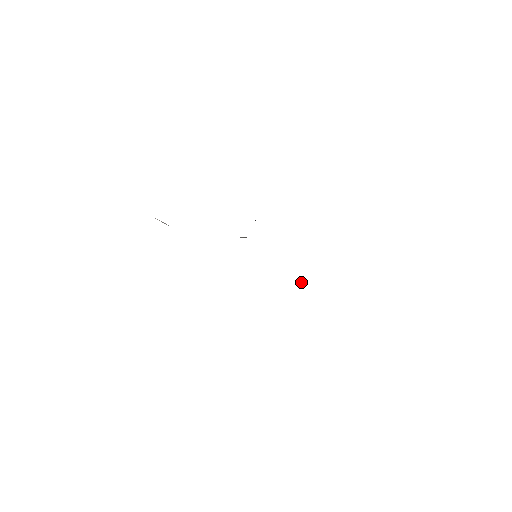
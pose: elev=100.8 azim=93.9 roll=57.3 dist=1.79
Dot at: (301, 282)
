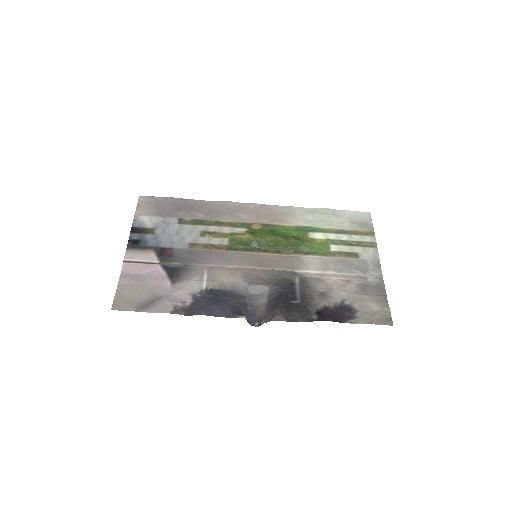
Dot at: (308, 218)
